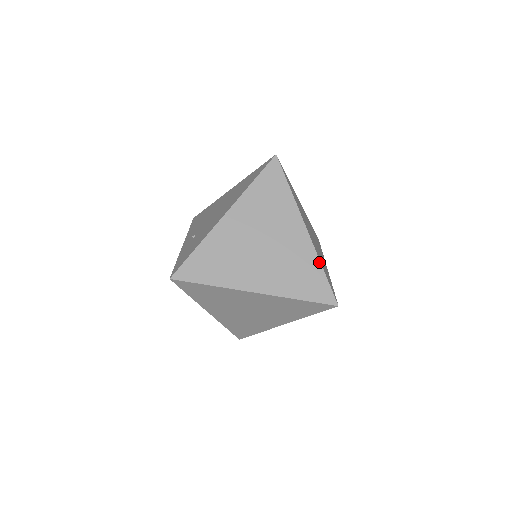
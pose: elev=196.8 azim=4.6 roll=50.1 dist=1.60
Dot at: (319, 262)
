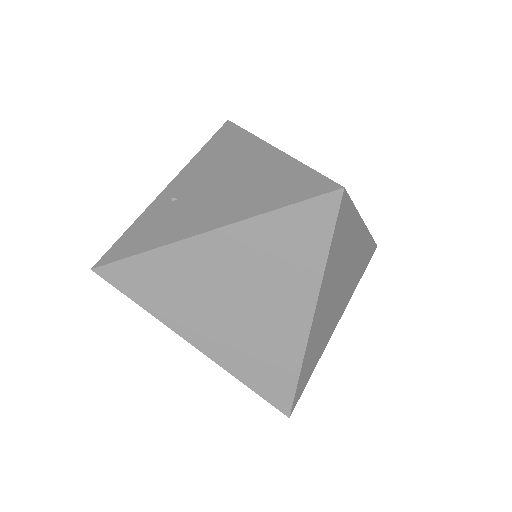
Dot at: (300, 364)
